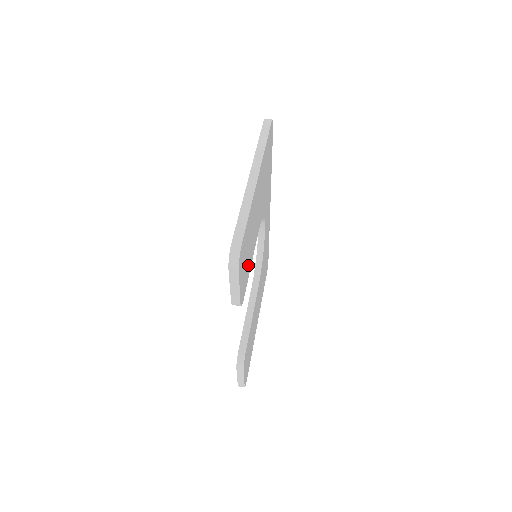
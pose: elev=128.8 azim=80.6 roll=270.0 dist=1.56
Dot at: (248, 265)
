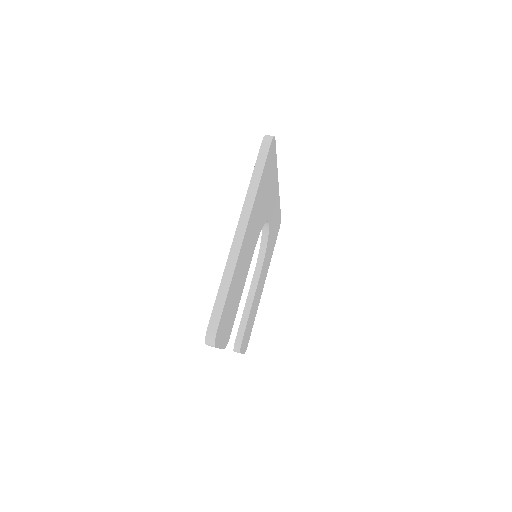
Dot at: (235, 307)
